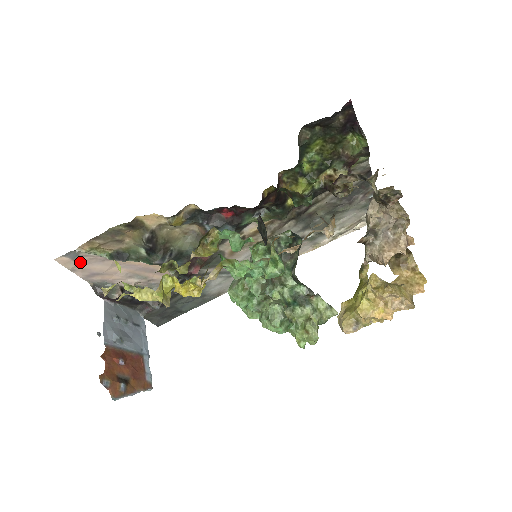
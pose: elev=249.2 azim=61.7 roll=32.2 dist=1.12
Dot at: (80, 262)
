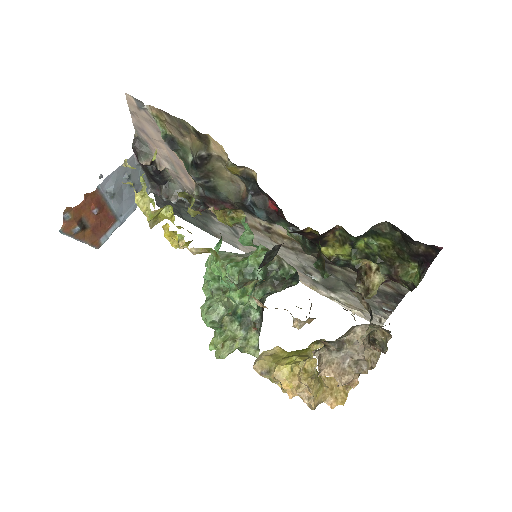
Dot at: (142, 114)
